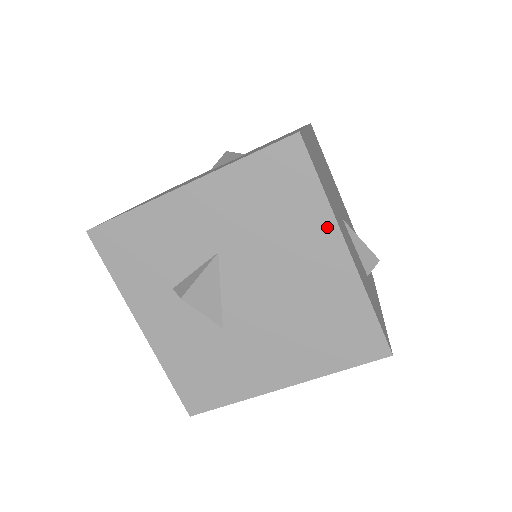
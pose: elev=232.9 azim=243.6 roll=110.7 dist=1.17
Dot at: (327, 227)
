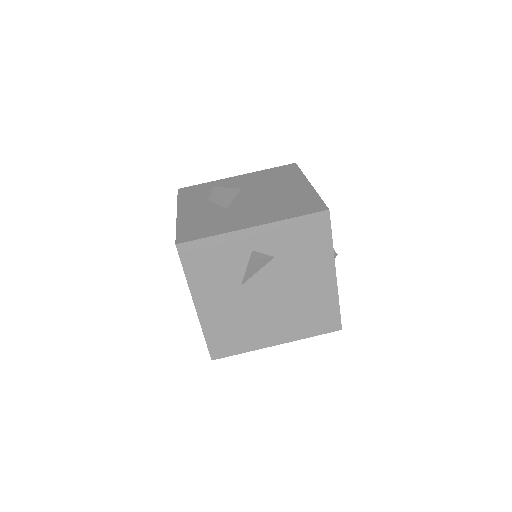
Dot at: (301, 179)
